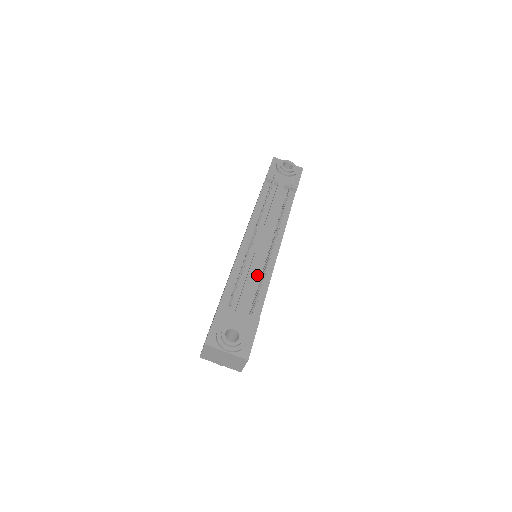
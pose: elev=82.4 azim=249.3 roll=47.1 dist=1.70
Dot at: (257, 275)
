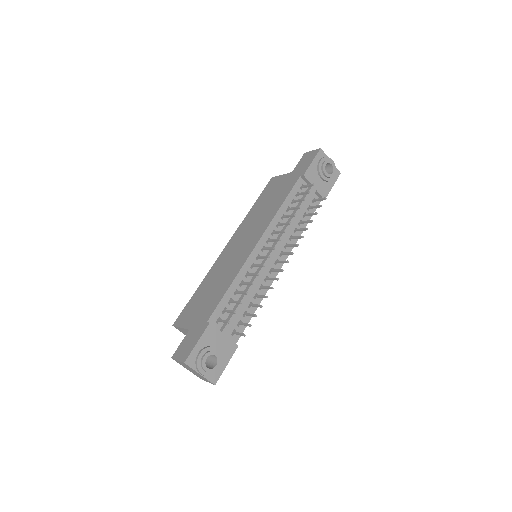
Dot at: occluded
